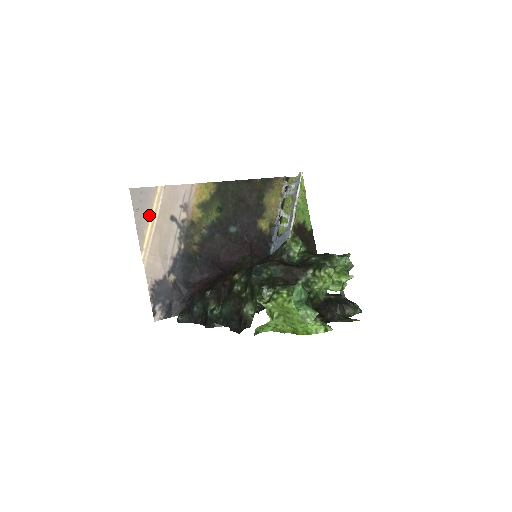
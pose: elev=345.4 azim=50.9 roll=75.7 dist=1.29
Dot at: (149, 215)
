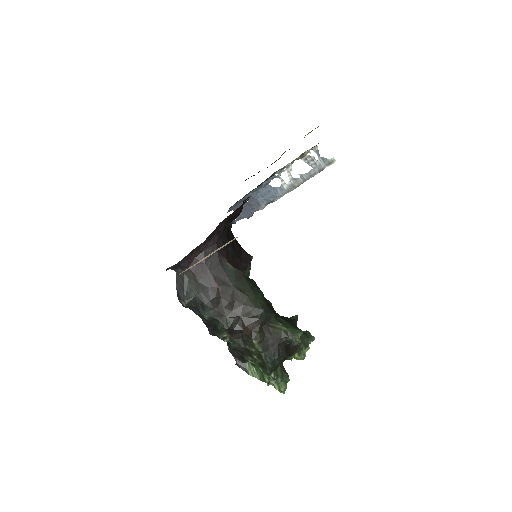
Dot at: occluded
